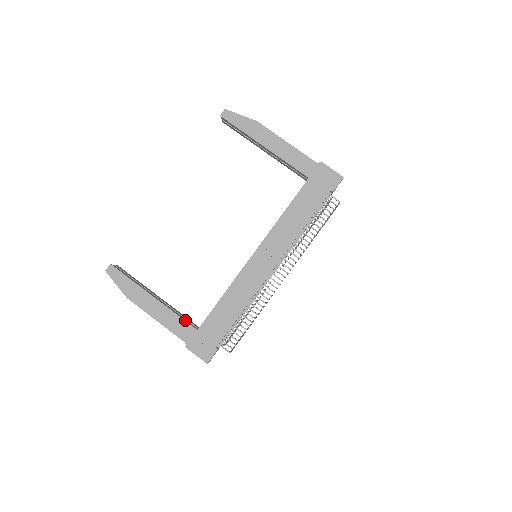
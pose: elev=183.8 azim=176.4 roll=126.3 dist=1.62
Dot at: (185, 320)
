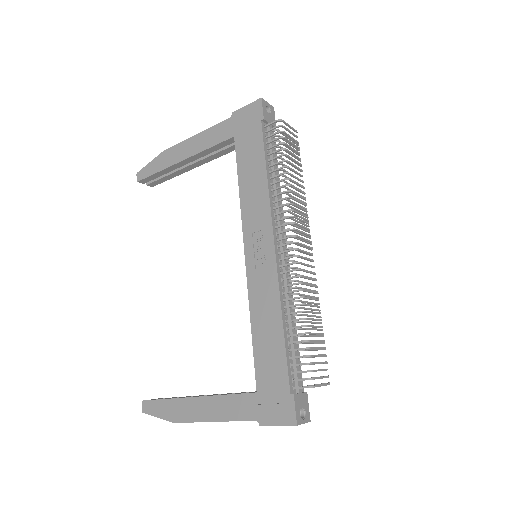
Dot at: (239, 393)
